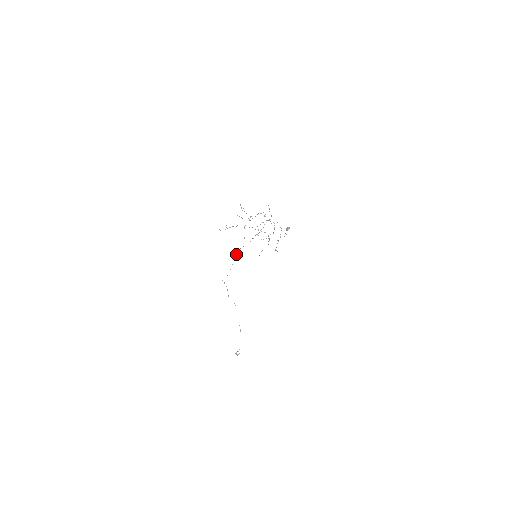
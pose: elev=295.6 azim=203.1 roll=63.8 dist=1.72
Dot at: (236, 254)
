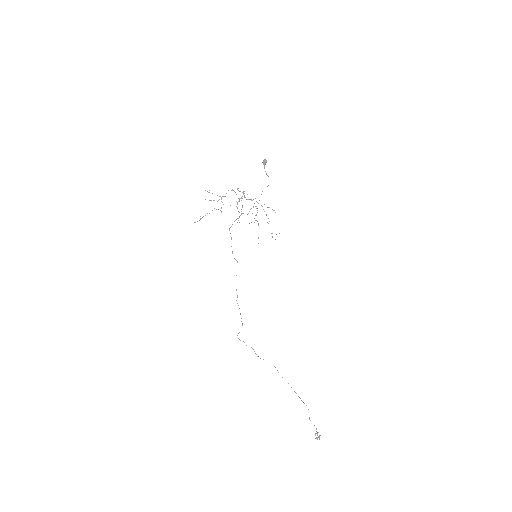
Dot at: (236, 289)
